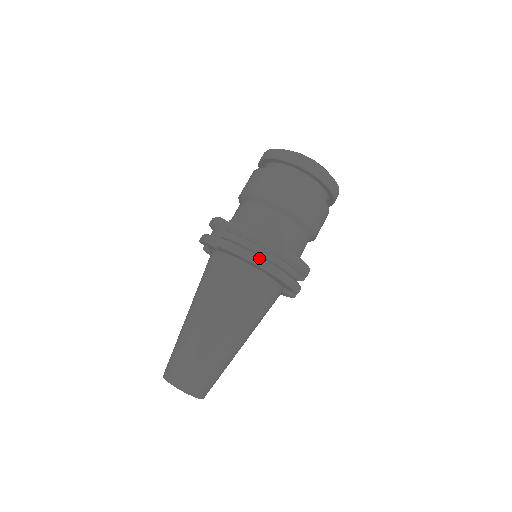
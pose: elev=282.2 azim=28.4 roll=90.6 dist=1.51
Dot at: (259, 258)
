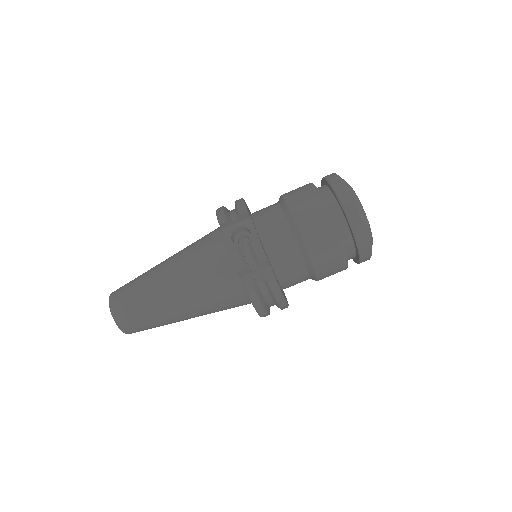
Dot at: (266, 314)
